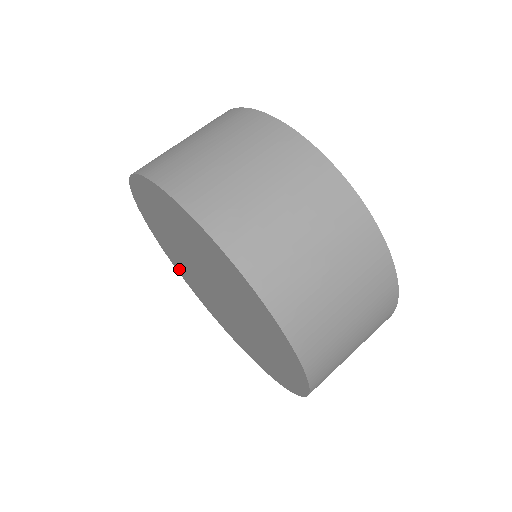
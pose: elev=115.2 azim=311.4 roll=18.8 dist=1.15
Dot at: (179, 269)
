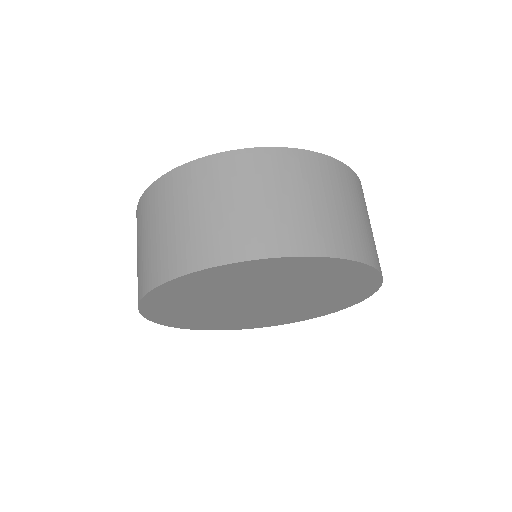
Dot at: (231, 327)
